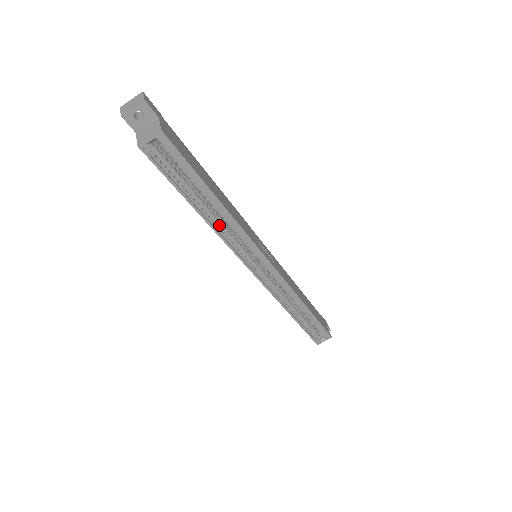
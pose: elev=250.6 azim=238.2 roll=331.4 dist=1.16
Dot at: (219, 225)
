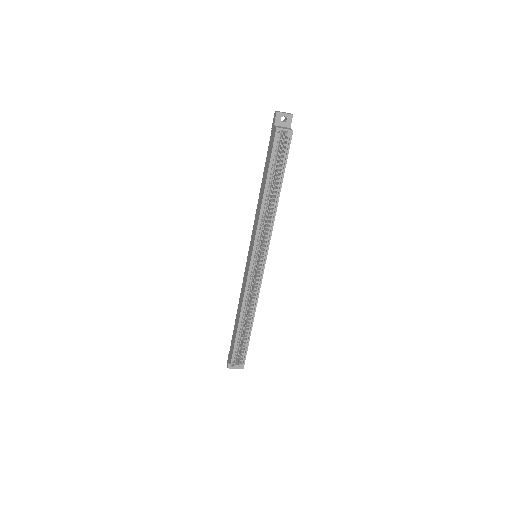
Dot at: (265, 209)
